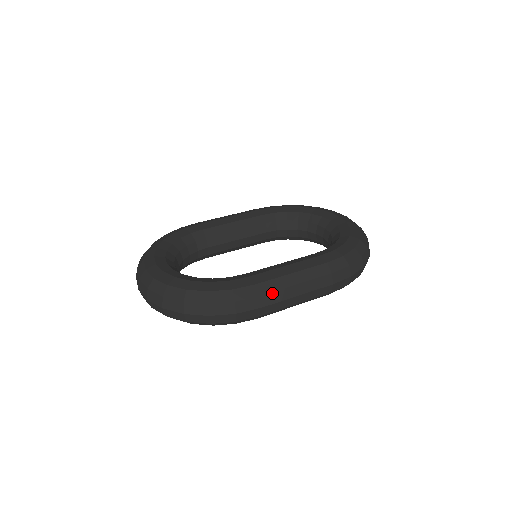
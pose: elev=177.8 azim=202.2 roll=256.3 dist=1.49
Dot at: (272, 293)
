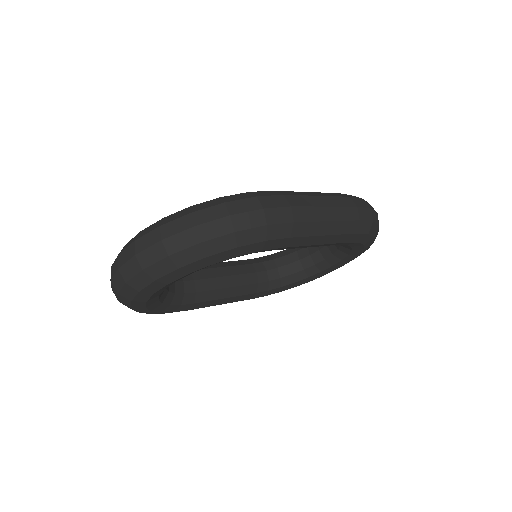
Dot at: (296, 196)
